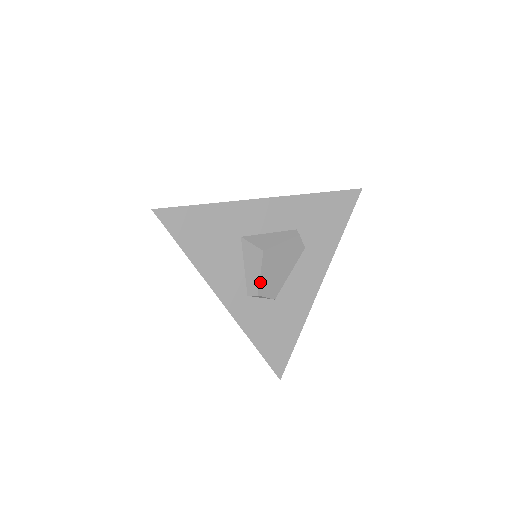
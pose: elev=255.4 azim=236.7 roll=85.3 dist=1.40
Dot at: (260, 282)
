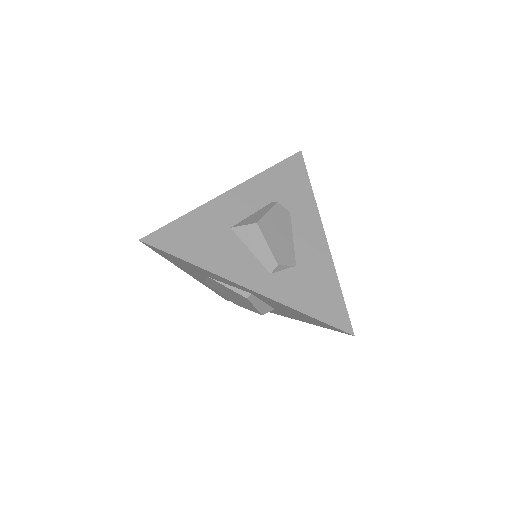
Dot at: (272, 252)
